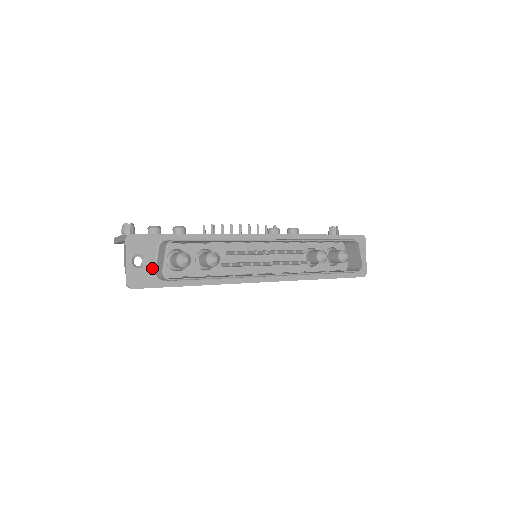
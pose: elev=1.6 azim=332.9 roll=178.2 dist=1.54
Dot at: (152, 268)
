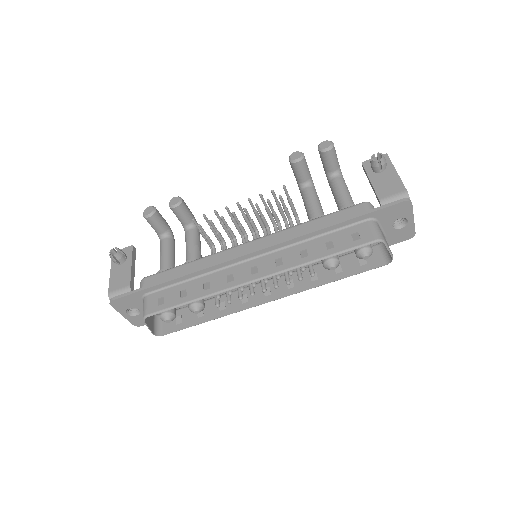
Dot at: occluded
